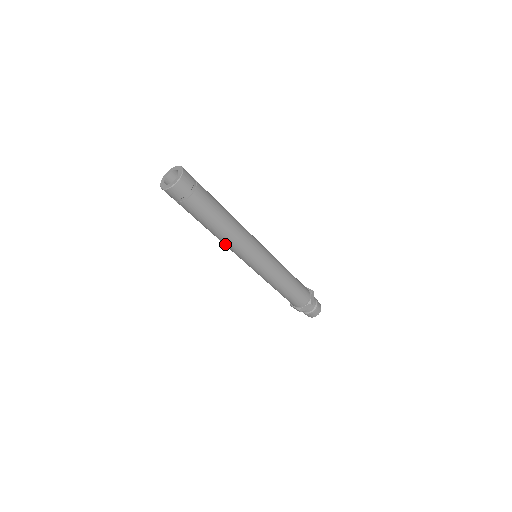
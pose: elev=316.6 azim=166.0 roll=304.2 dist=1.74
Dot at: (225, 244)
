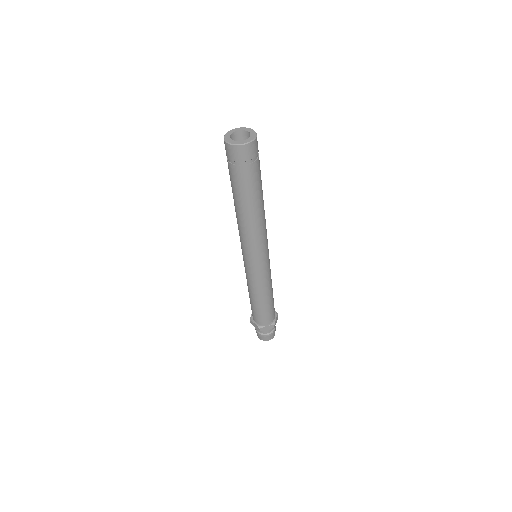
Dot at: (242, 230)
